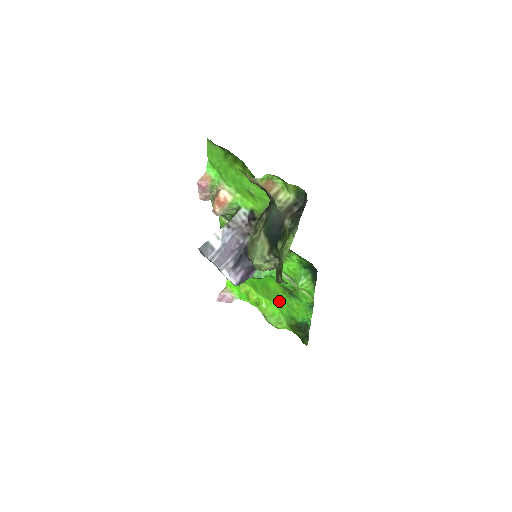
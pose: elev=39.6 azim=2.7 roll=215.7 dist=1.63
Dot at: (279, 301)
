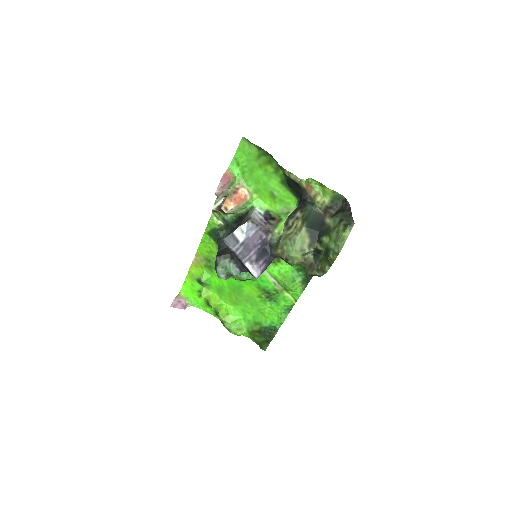
Dot at: (247, 306)
